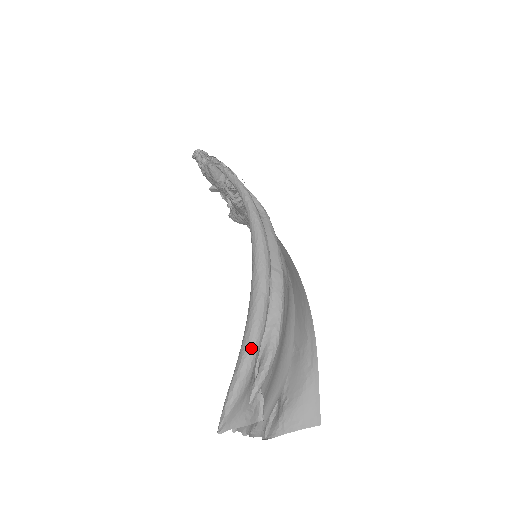
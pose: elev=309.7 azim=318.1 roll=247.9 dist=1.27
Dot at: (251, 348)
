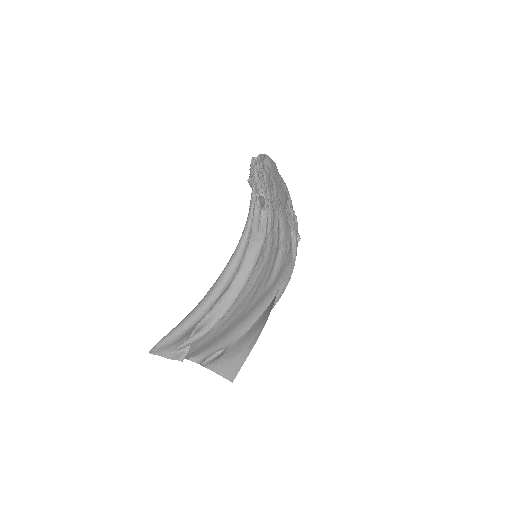
Dot at: (186, 324)
